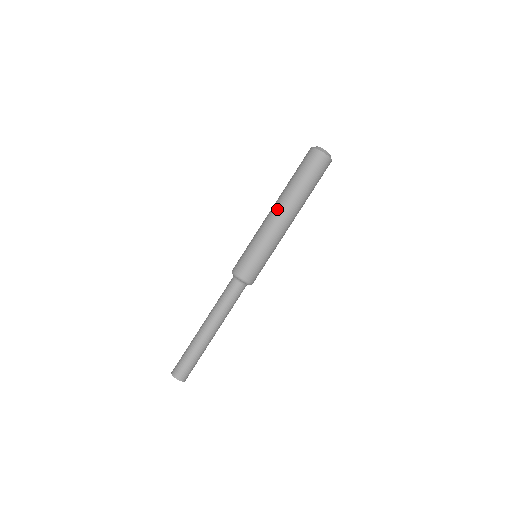
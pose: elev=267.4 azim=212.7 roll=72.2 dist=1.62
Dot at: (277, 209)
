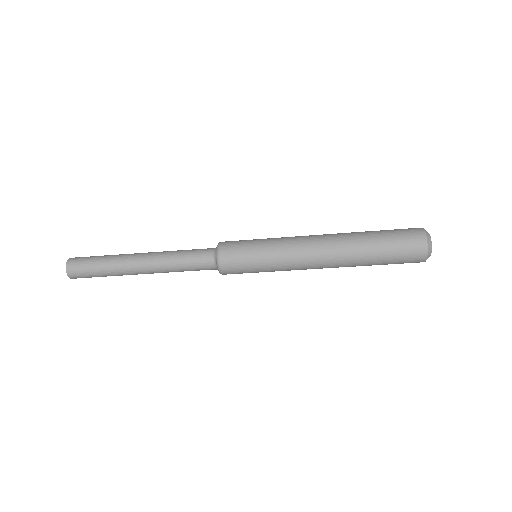
Dot at: (325, 253)
